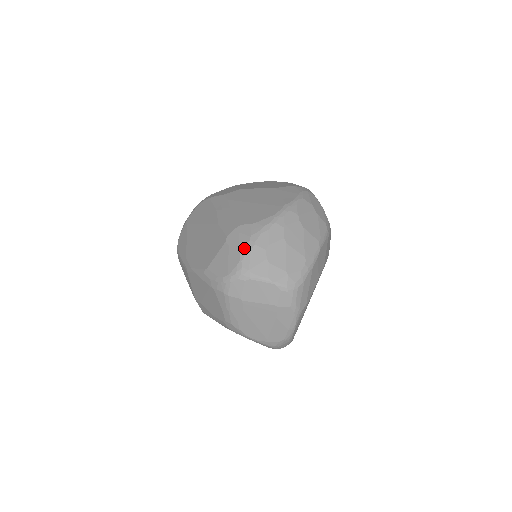
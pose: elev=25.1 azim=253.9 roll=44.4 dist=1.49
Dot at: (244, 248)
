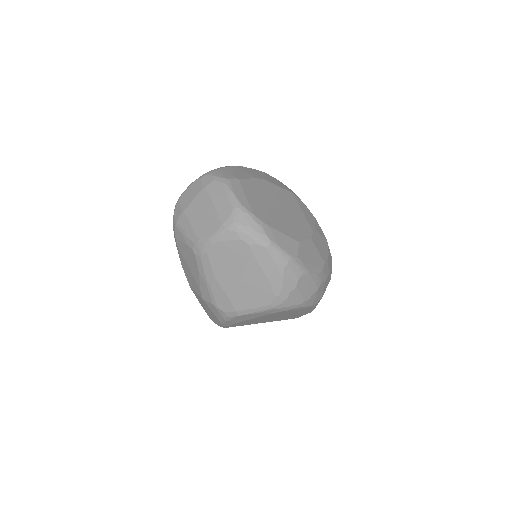
Dot at: occluded
